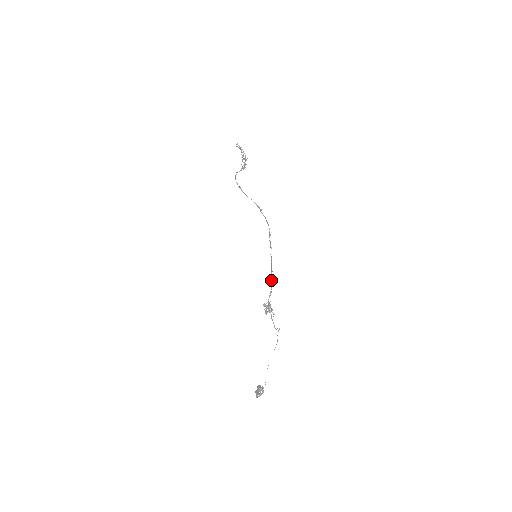
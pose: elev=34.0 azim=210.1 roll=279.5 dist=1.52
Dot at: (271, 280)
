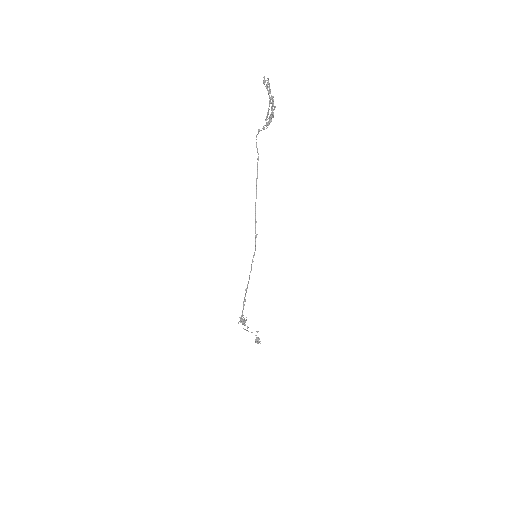
Dot at: occluded
